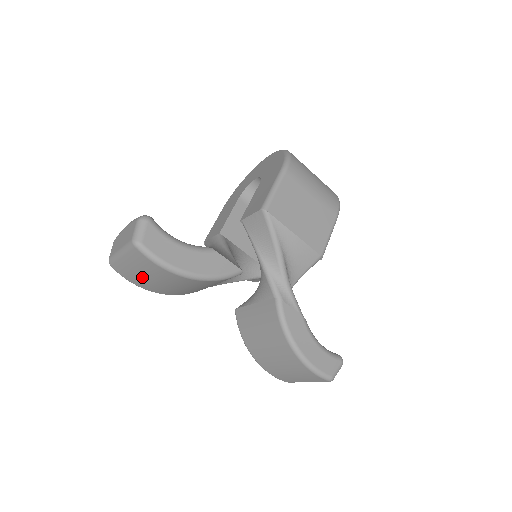
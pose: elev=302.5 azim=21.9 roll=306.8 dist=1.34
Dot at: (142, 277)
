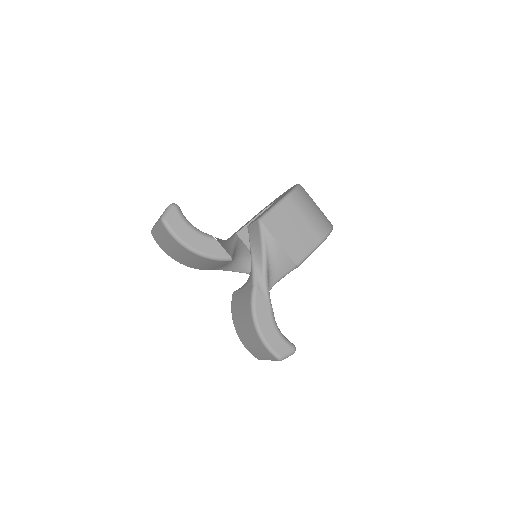
Dot at: (167, 246)
